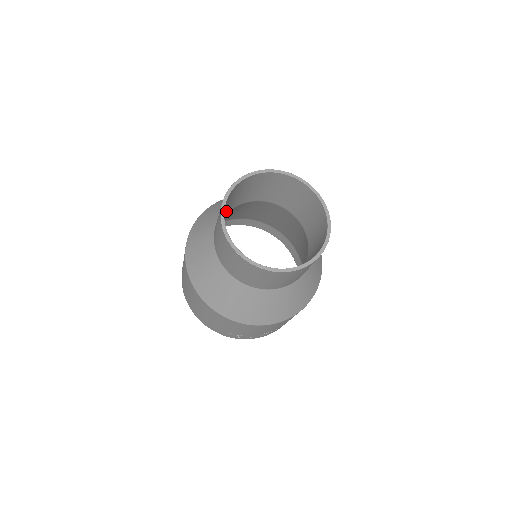
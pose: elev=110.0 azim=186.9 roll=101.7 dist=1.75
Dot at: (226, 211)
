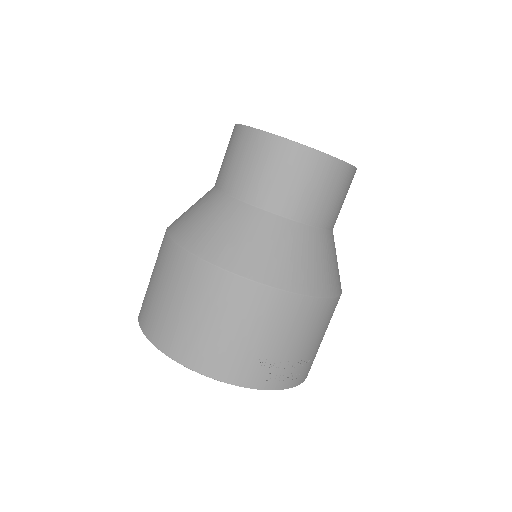
Dot at: occluded
